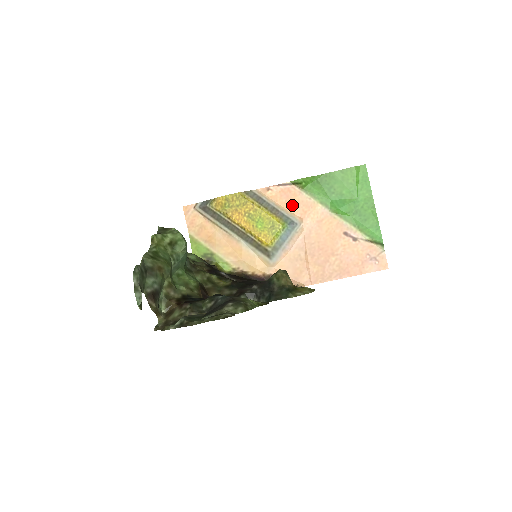
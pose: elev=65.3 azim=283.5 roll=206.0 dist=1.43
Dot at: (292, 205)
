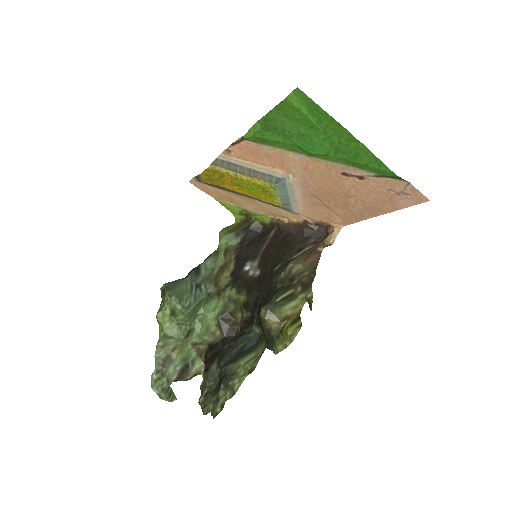
Dot at: (263, 160)
